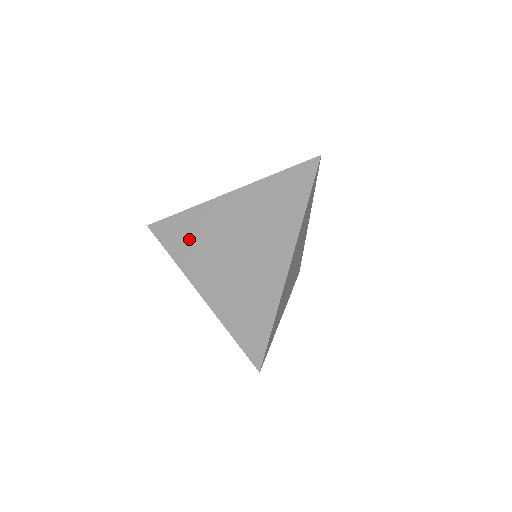
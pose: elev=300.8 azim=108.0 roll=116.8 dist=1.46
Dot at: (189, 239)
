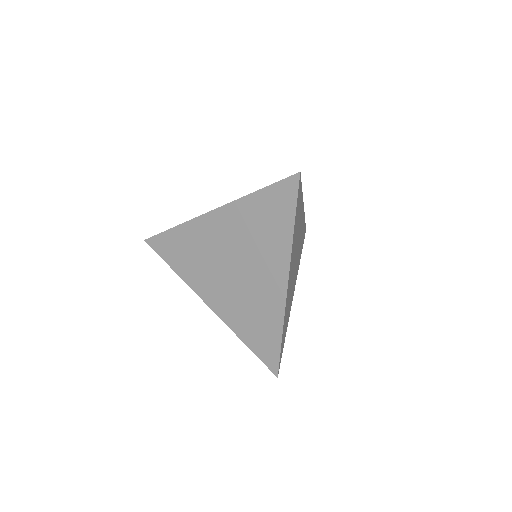
Dot at: (187, 256)
